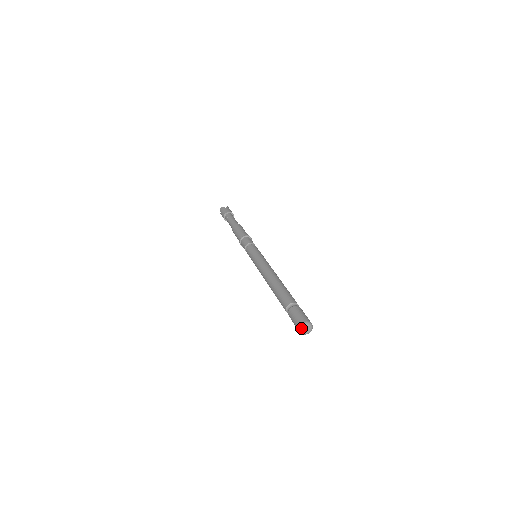
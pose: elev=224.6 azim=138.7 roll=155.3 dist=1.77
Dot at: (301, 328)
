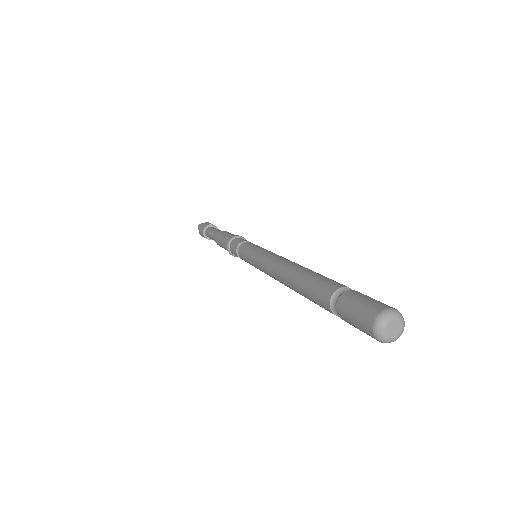
Dot at: (377, 327)
